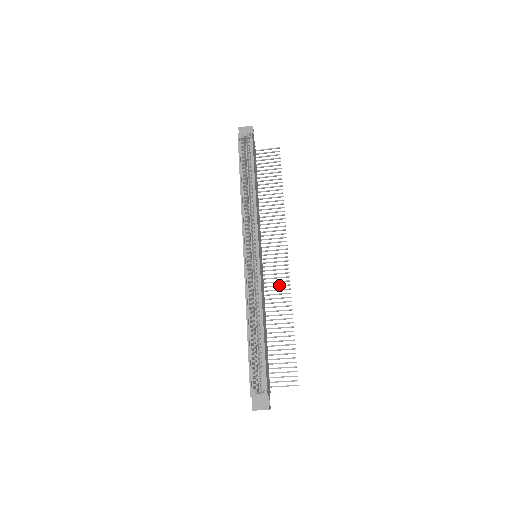
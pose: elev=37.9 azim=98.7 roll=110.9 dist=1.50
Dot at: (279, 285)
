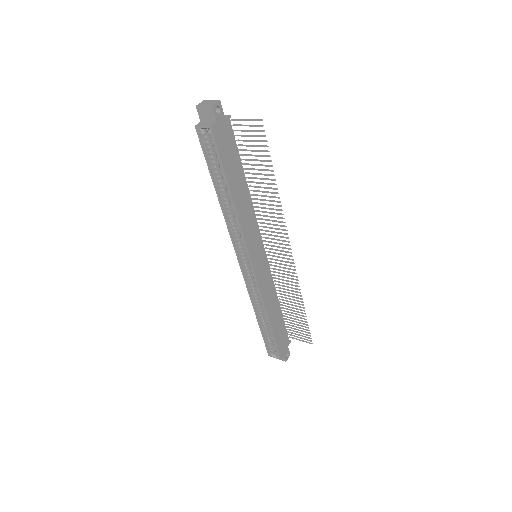
Dot at: (287, 275)
